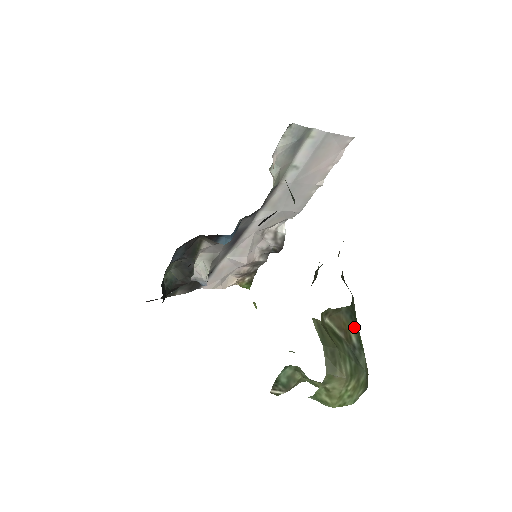
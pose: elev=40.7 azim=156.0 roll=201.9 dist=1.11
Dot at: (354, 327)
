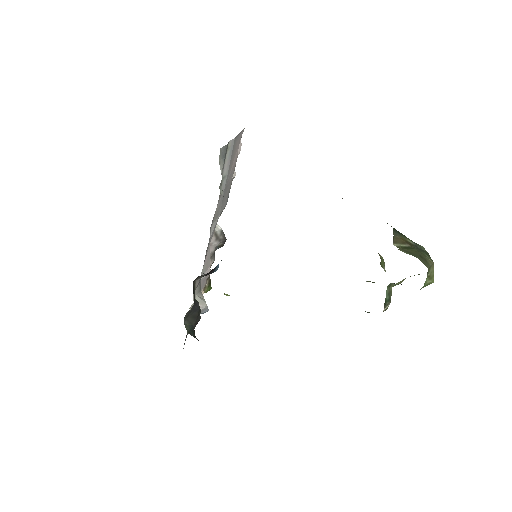
Dot at: (405, 237)
